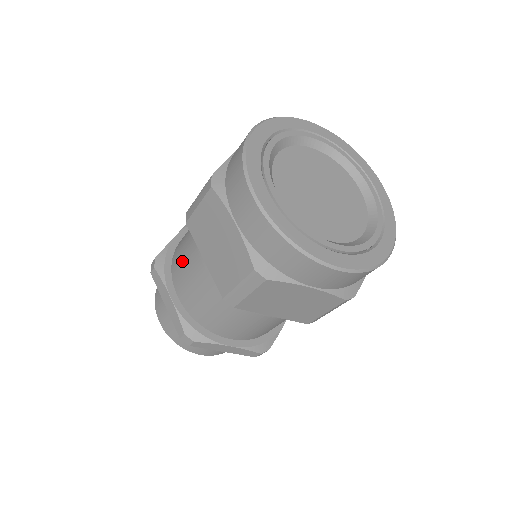
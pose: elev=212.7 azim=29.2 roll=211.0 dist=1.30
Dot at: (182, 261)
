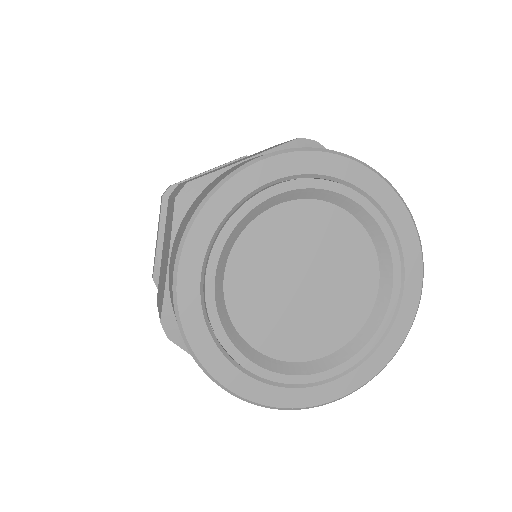
Dot at: occluded
